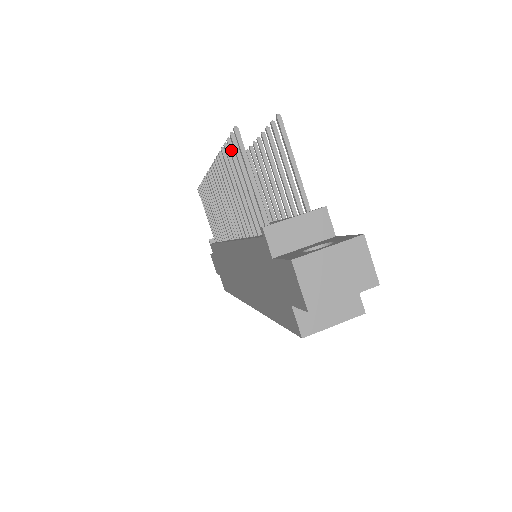
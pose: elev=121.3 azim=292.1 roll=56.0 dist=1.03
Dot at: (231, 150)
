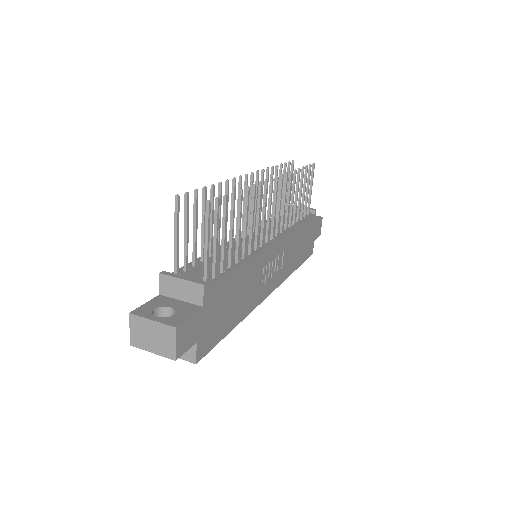
Dot at: (194, 199)
